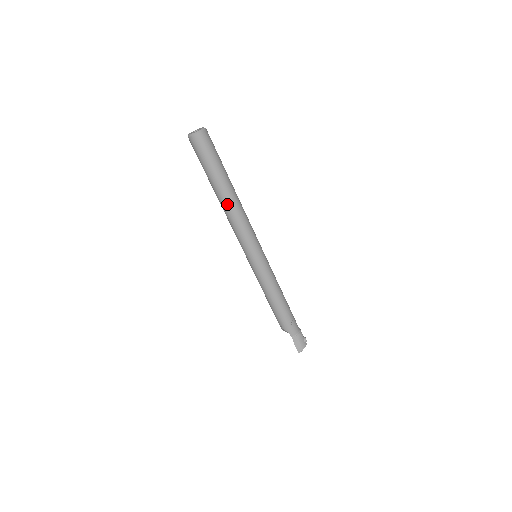
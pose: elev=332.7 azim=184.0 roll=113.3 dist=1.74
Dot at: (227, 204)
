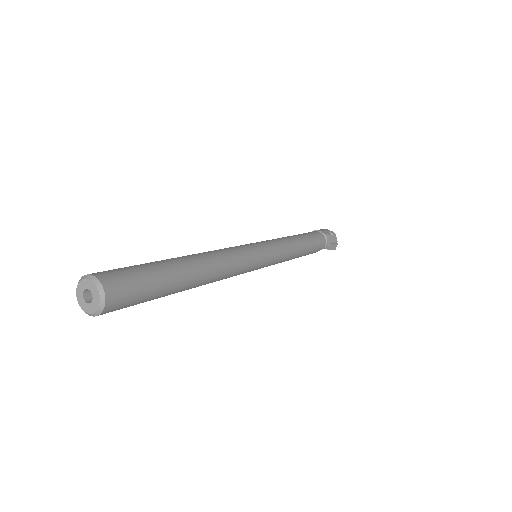
Dot at: (204, 283)
